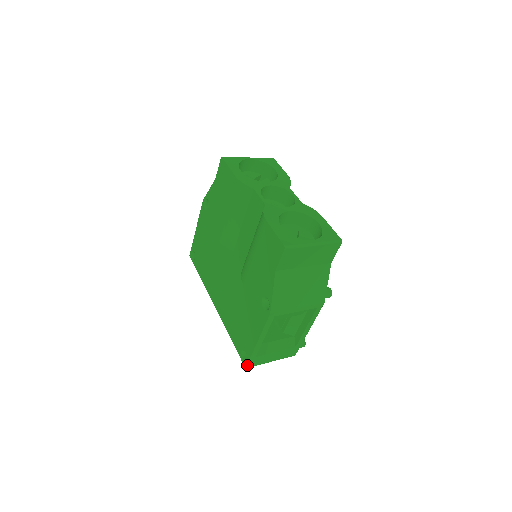
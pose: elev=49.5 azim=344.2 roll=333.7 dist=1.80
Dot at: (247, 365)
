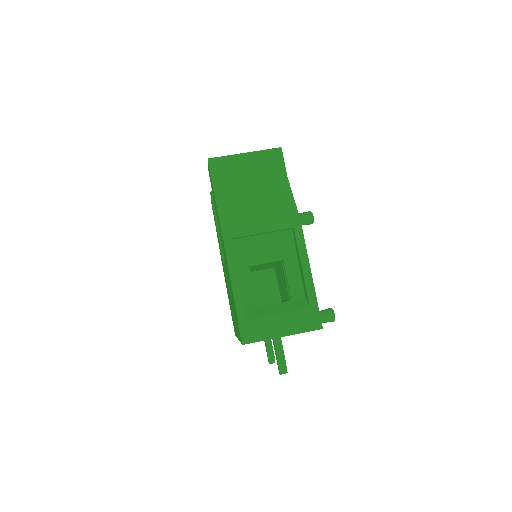
Dot at: (242, 338)
